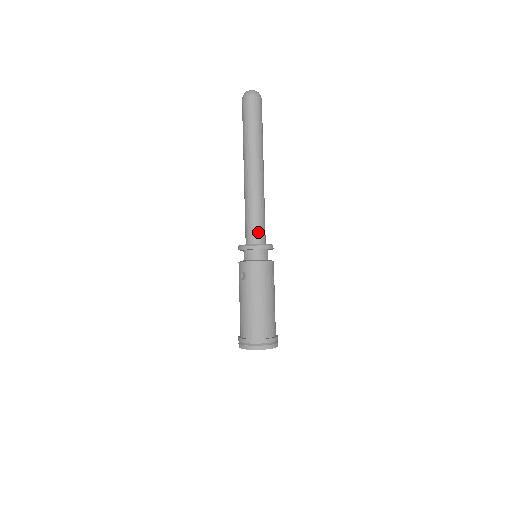
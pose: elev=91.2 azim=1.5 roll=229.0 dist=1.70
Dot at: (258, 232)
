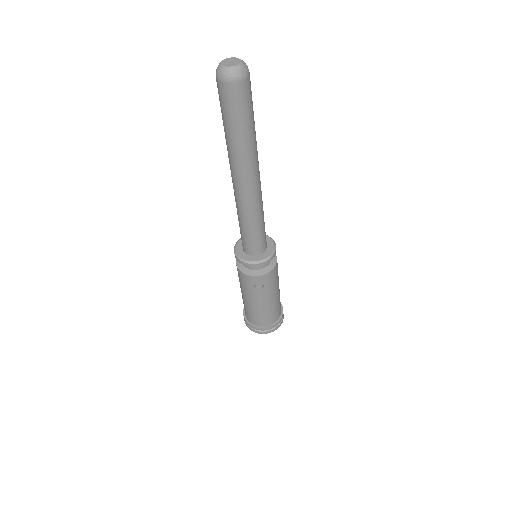
Dot at: (265, 239)
